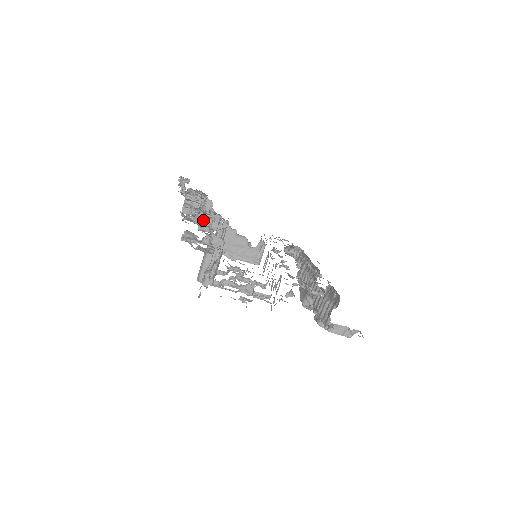
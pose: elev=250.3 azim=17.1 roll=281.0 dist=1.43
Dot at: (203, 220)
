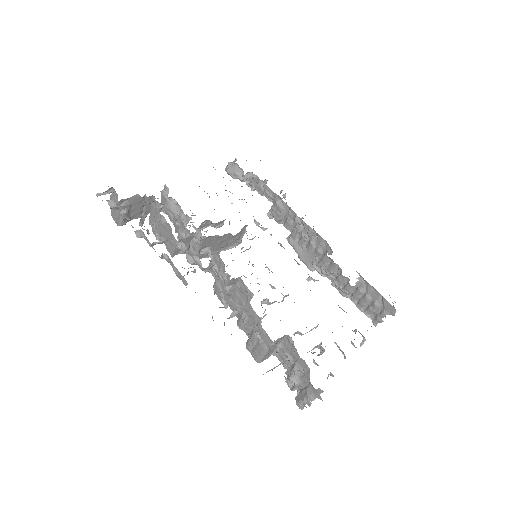
Dot at: occluded
